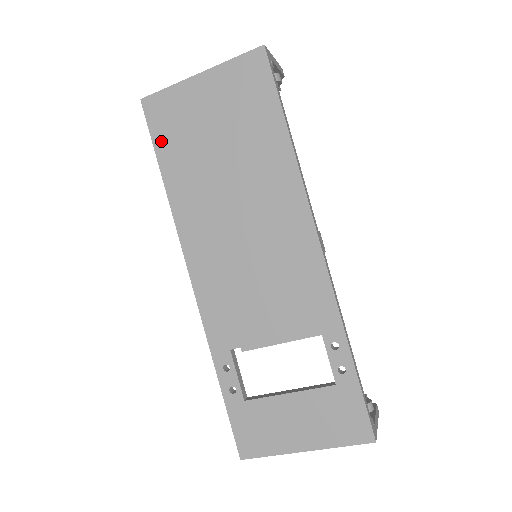
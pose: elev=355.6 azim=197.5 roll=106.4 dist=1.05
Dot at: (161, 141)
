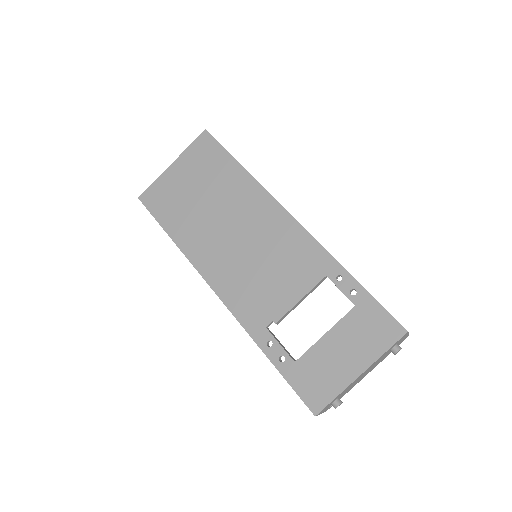
Dot at: (160, 214)
